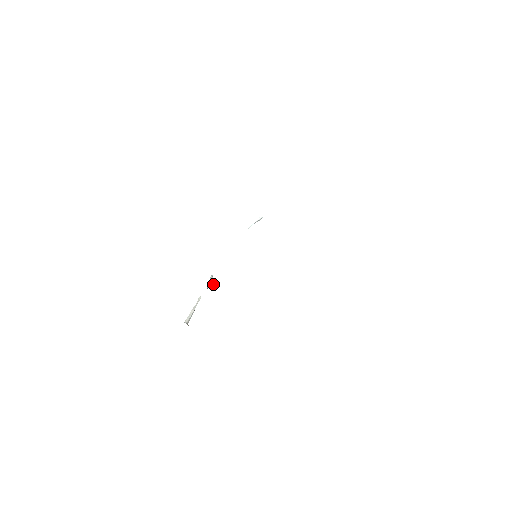
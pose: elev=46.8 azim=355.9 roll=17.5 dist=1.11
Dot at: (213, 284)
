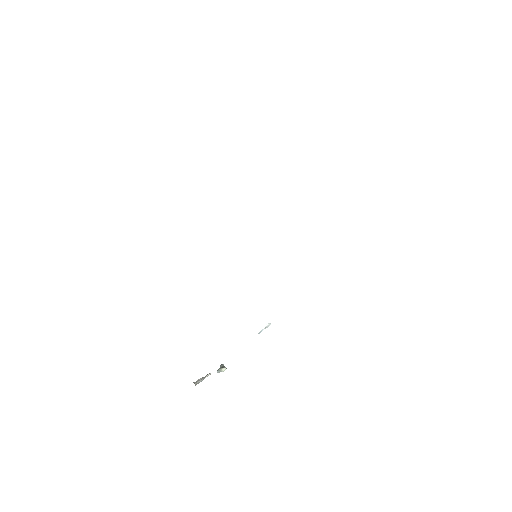
Dot at: (224, 370)
